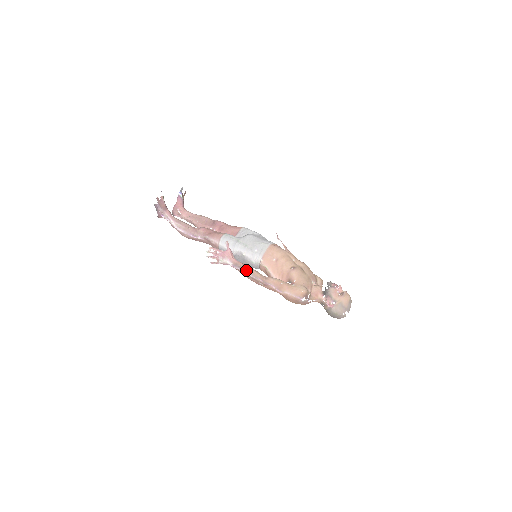
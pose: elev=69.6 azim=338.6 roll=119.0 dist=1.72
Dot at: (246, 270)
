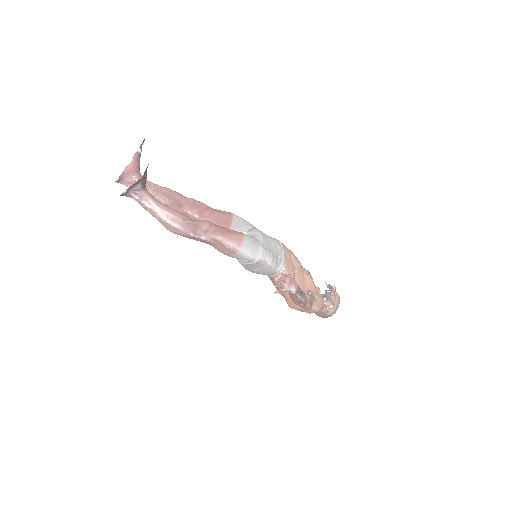
Dot at: (302, 294)
